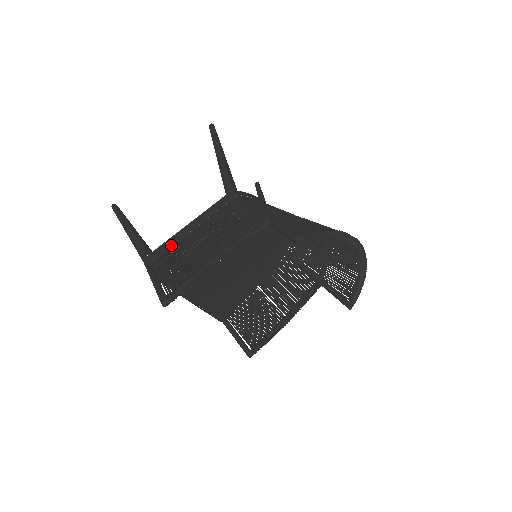
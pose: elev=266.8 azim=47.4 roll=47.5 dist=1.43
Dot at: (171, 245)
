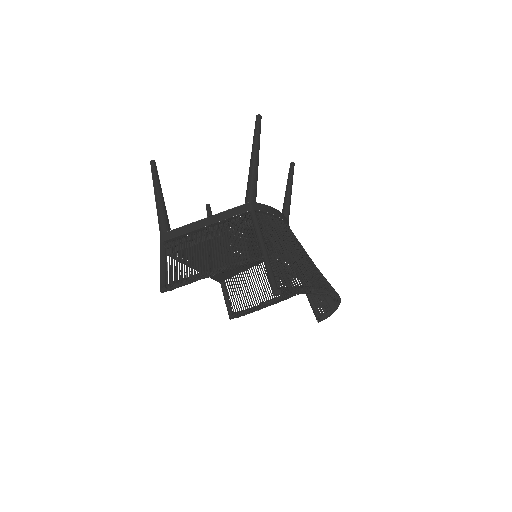
Dot at: (185, 233)
